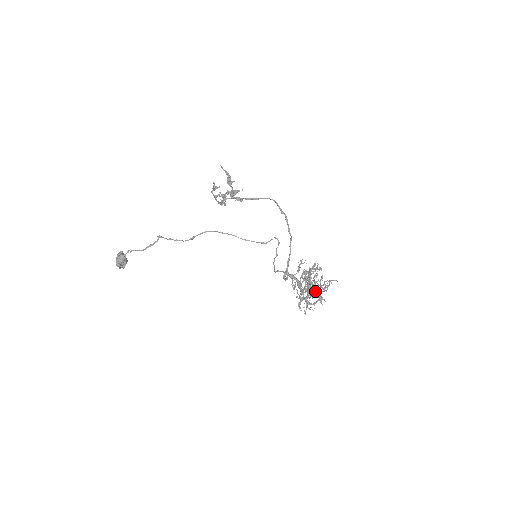
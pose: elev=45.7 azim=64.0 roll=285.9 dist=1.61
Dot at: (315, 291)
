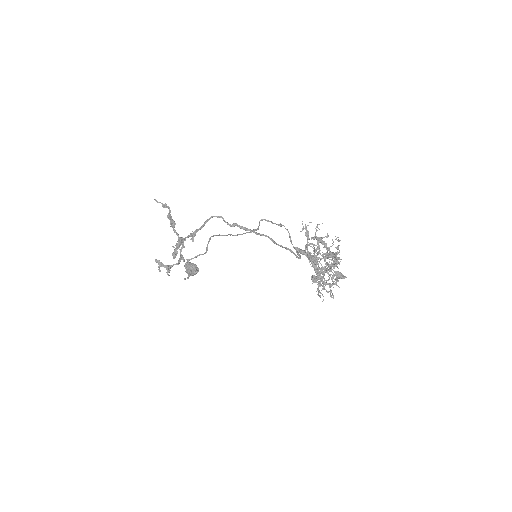
Dot at: occluded
